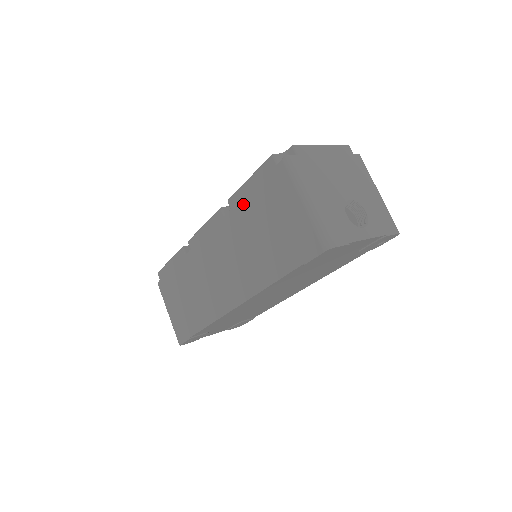
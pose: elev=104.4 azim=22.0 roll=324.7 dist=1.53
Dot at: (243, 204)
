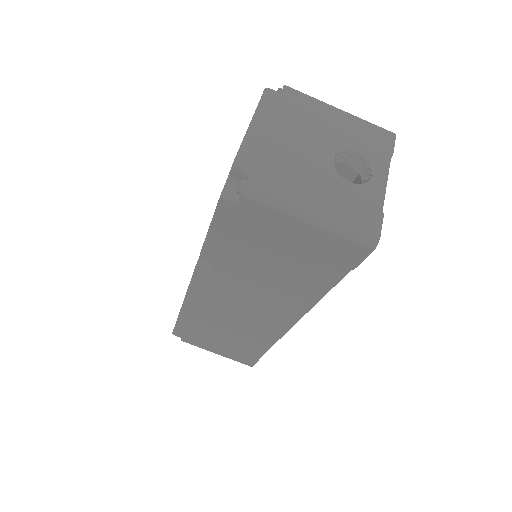
Dot at: (224, 253)
